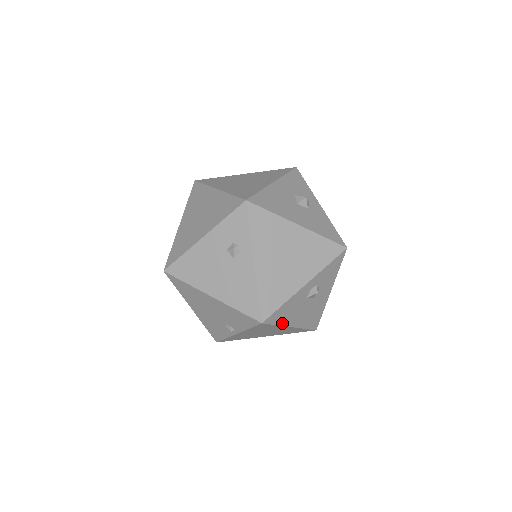
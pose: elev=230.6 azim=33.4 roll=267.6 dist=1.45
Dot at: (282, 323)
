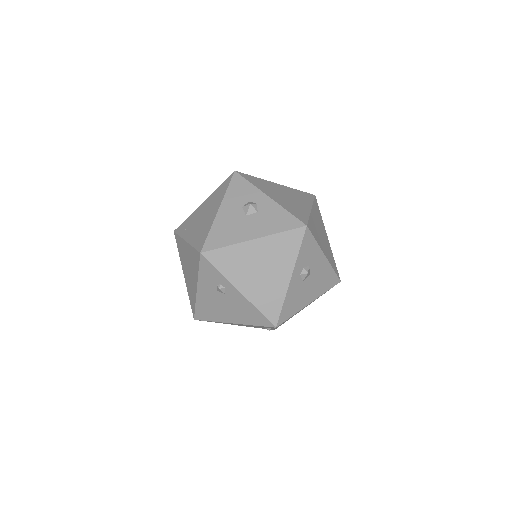
Dot at: (297, 310)
